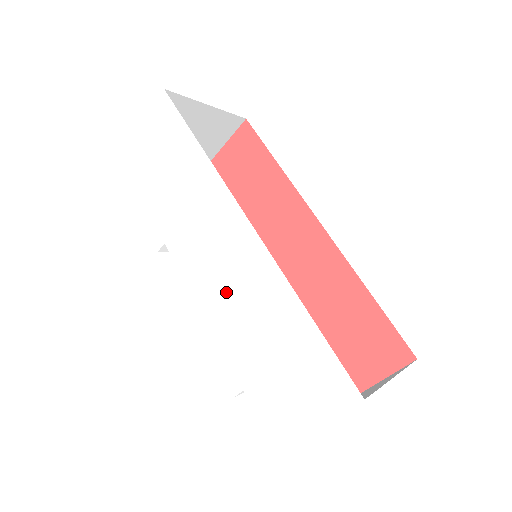
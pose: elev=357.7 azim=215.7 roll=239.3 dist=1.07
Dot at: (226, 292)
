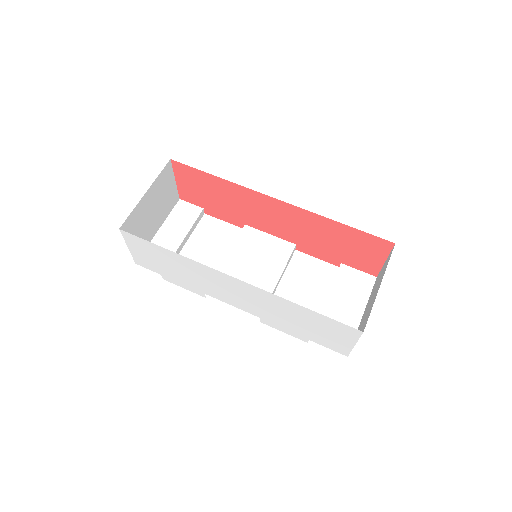
Dot at: (257, 307)
